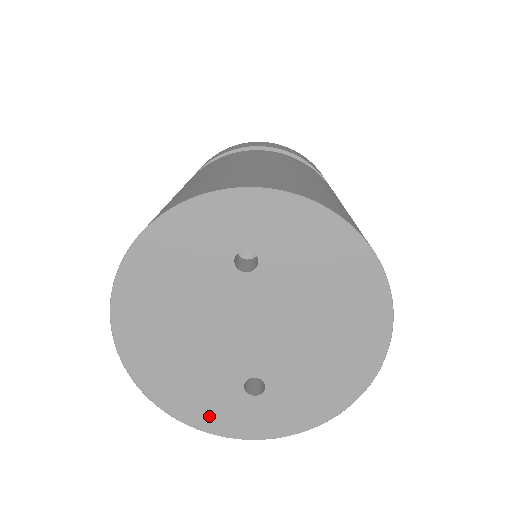
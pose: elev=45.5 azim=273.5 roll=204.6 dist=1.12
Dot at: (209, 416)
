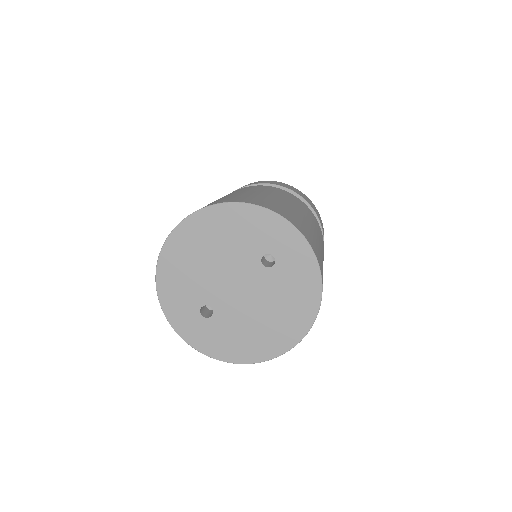
Dot at: (172, 302)
